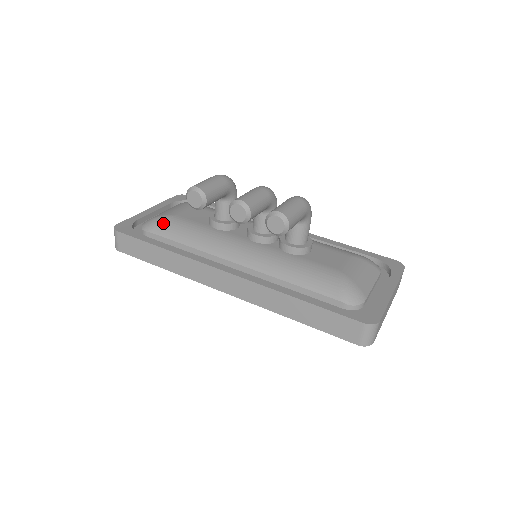
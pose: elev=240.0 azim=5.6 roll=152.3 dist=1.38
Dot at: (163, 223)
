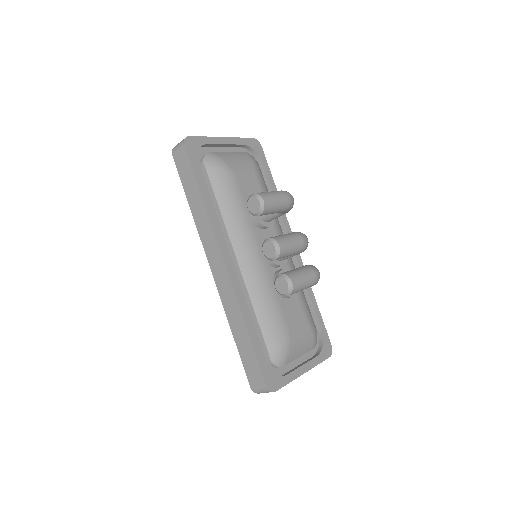
Dot at: (221, 172)
